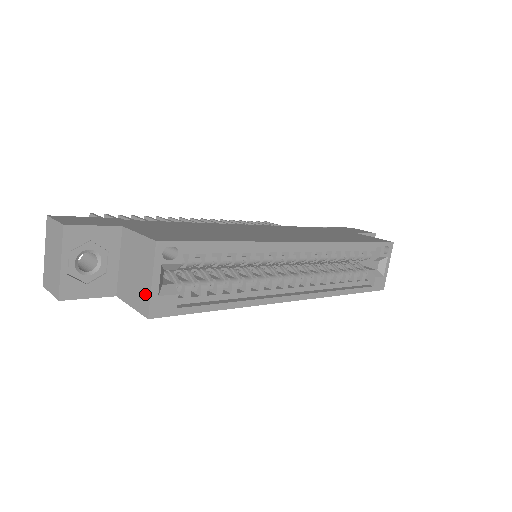
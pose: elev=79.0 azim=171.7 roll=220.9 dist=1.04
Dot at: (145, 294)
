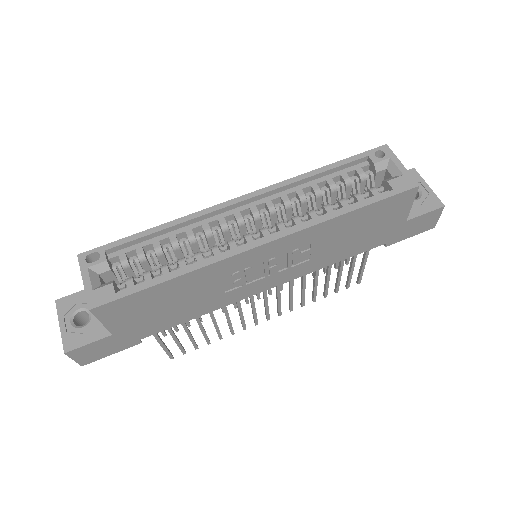
Dot at: (89, 297)
